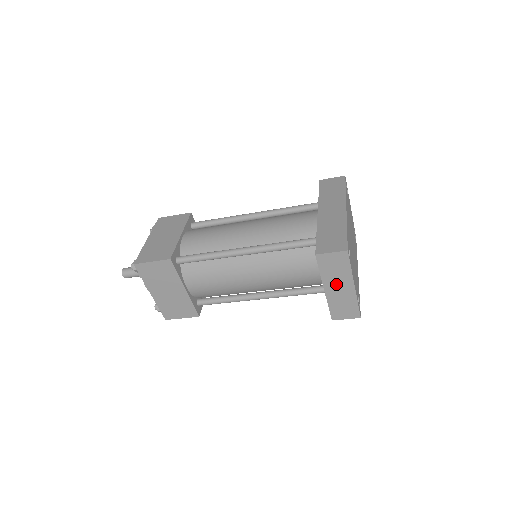
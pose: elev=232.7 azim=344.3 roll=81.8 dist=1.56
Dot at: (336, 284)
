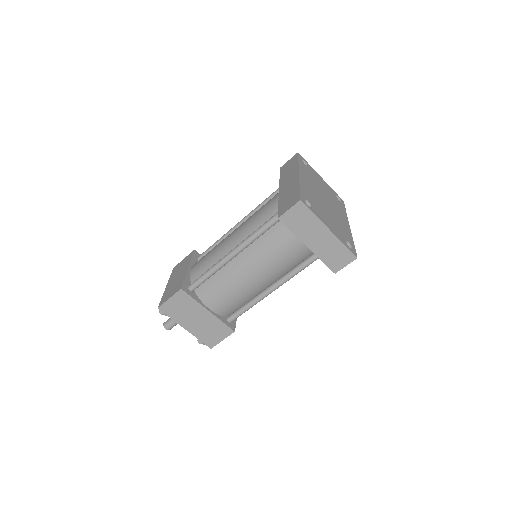
Dot at: (313, 236)
